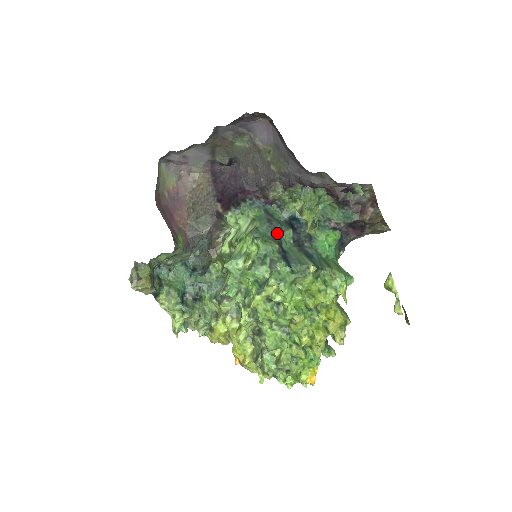
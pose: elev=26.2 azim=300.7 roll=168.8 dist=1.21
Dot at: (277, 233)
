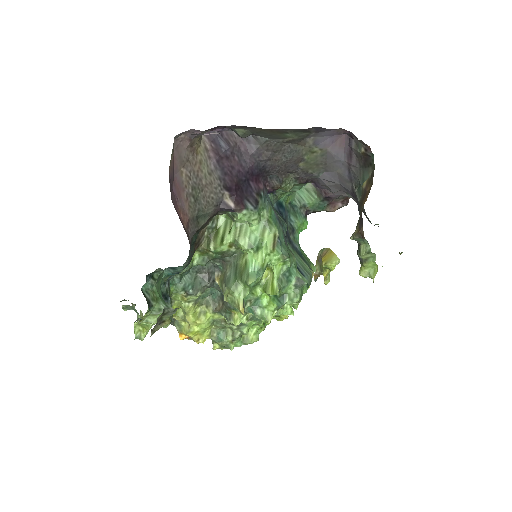
Dot at: occluded
